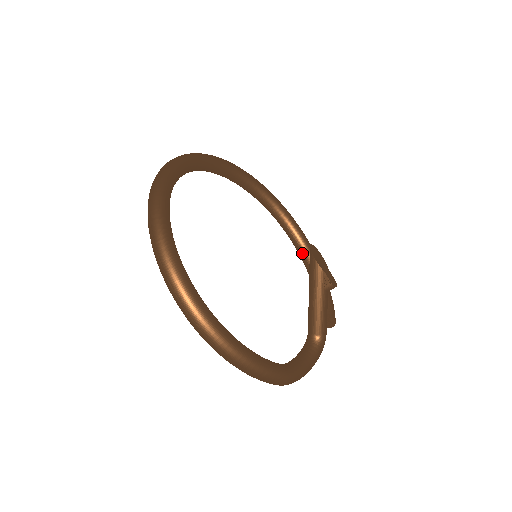
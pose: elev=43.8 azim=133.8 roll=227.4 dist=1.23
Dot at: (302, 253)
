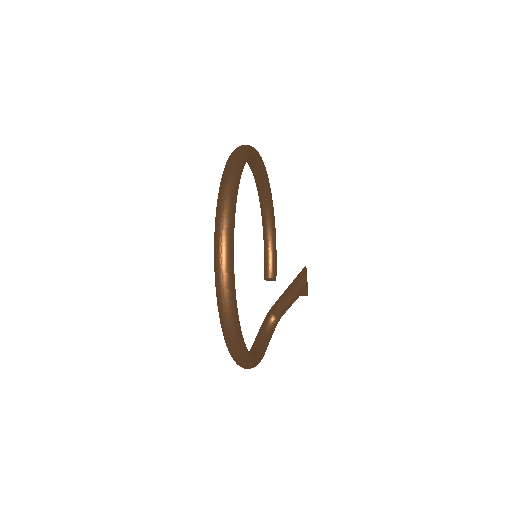
Dot at: (266, 215)
